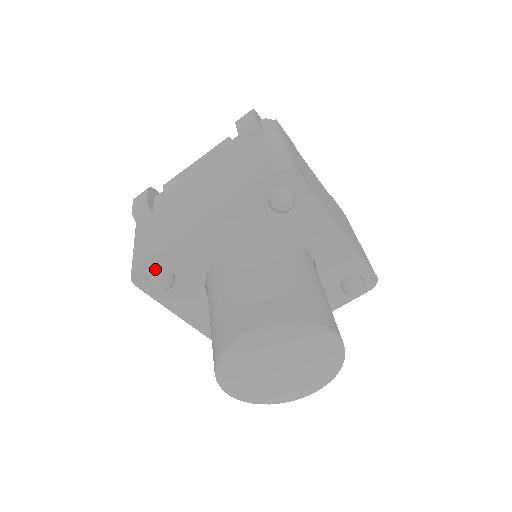
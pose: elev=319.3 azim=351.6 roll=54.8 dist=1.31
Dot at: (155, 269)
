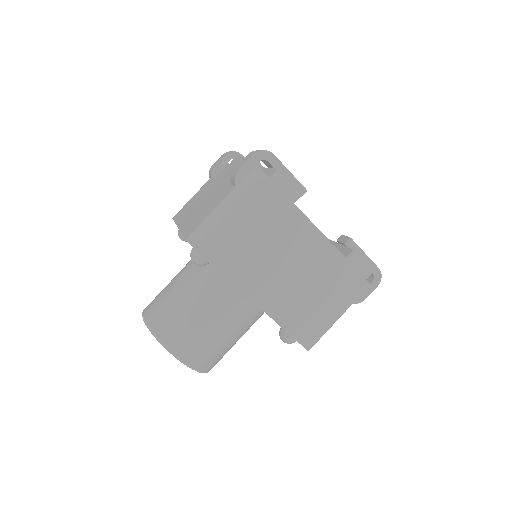
Dot at: occluded
